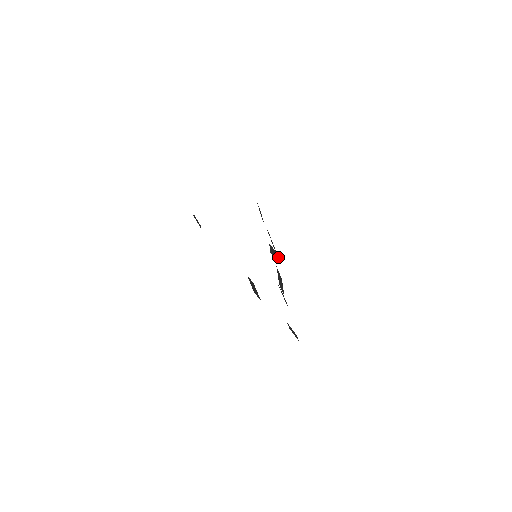
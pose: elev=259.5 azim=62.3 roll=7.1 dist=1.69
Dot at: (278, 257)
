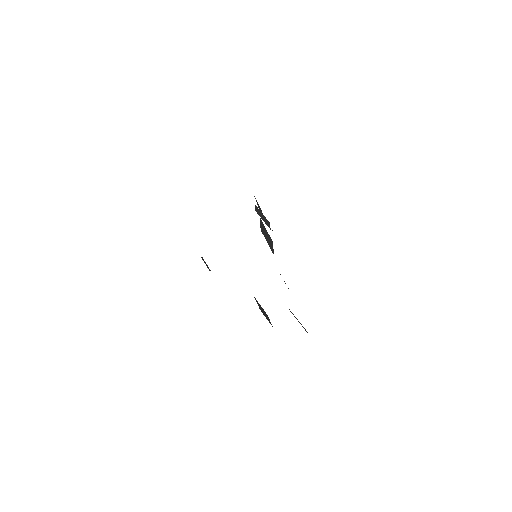
Dot at: occluded
